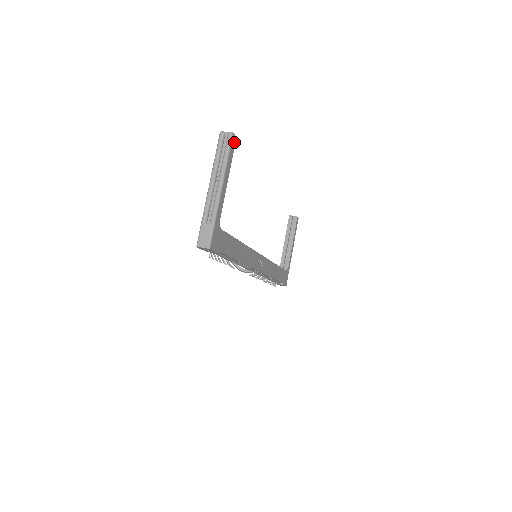
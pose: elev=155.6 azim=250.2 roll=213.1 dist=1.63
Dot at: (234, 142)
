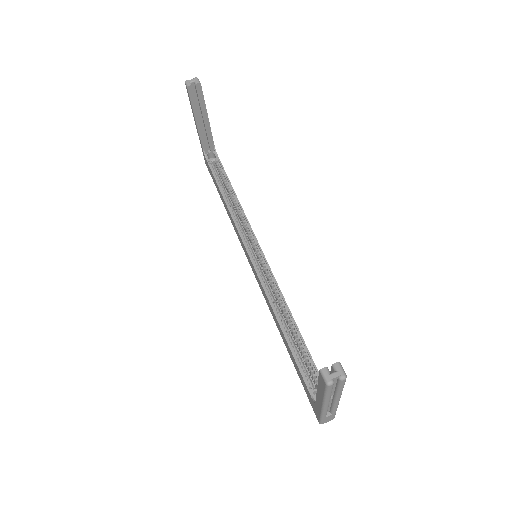
Dot at: occluded
